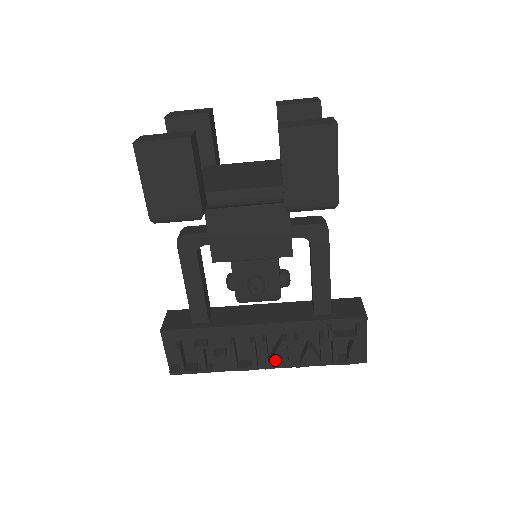
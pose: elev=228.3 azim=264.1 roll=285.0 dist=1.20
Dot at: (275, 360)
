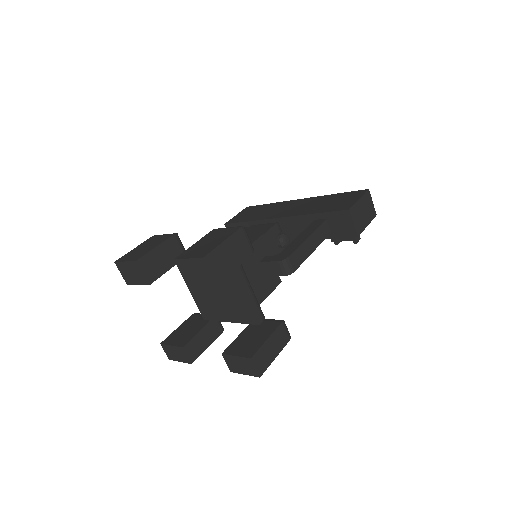
Dot at: occluded
